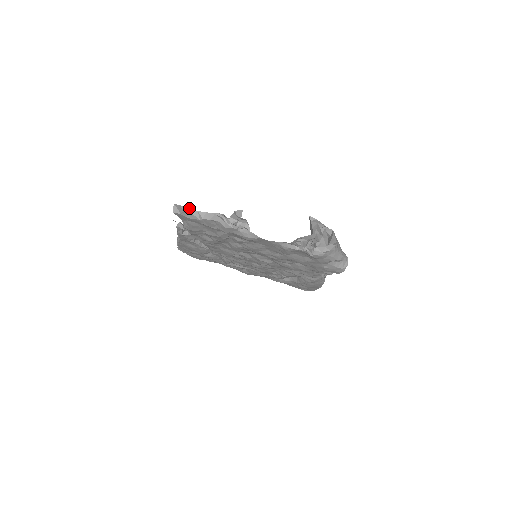
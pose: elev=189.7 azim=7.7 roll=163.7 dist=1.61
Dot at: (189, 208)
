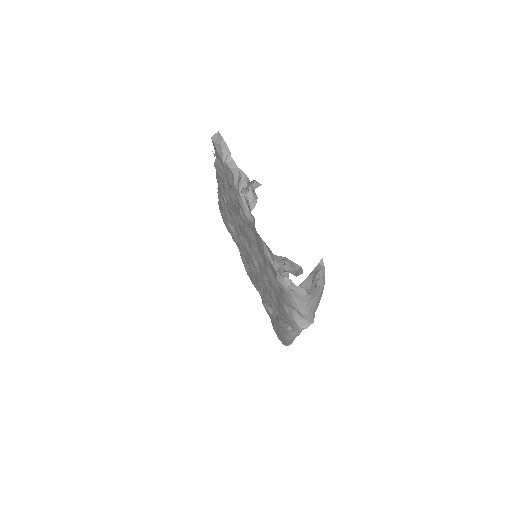
Dot at: (228, 148)
